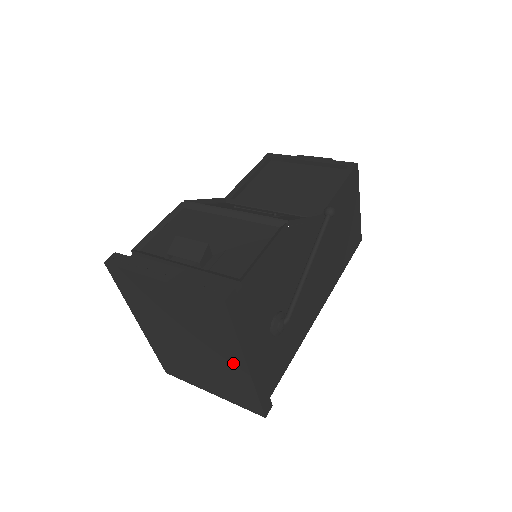
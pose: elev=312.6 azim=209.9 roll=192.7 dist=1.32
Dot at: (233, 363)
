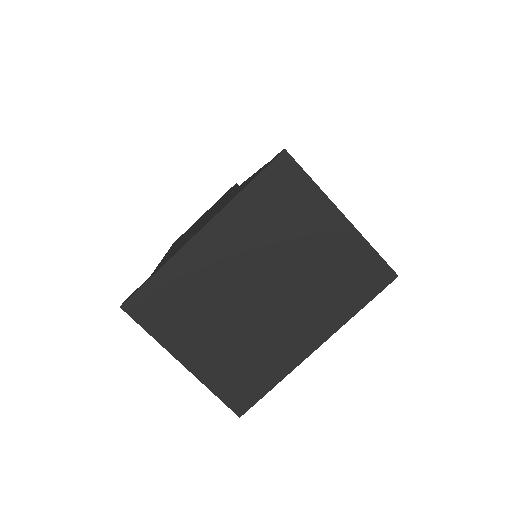
Dot at: (302, 336)
